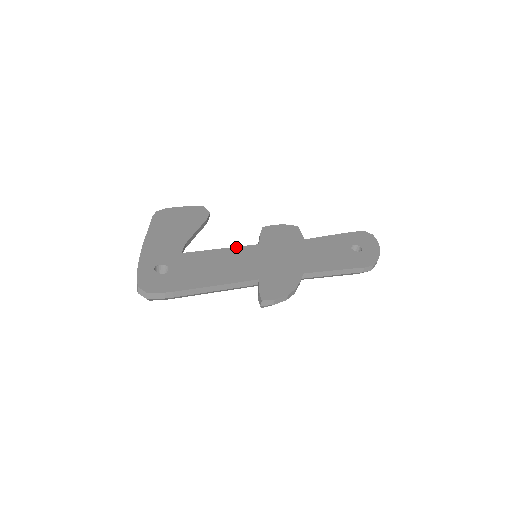
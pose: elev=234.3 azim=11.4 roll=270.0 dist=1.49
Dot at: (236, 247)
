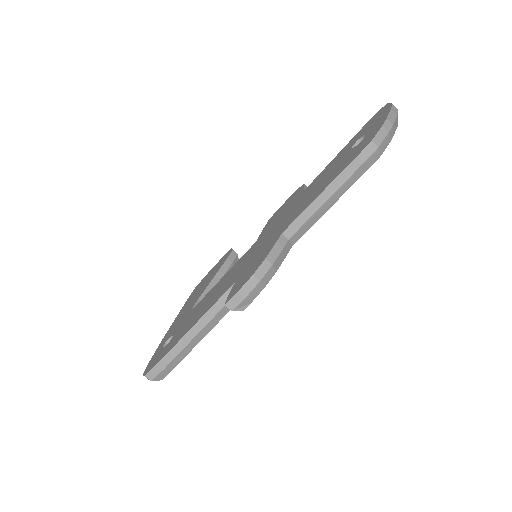
Dot at: (234, 265)
